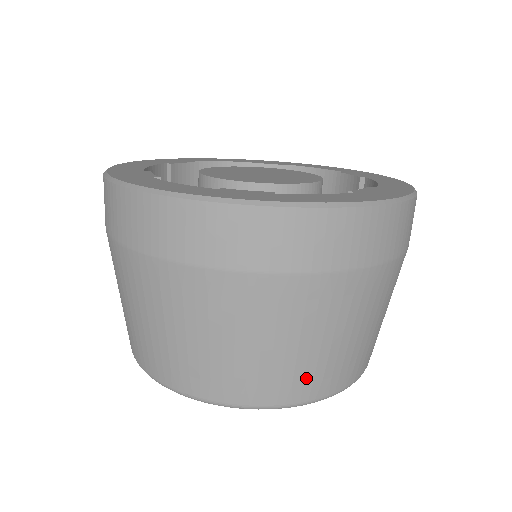
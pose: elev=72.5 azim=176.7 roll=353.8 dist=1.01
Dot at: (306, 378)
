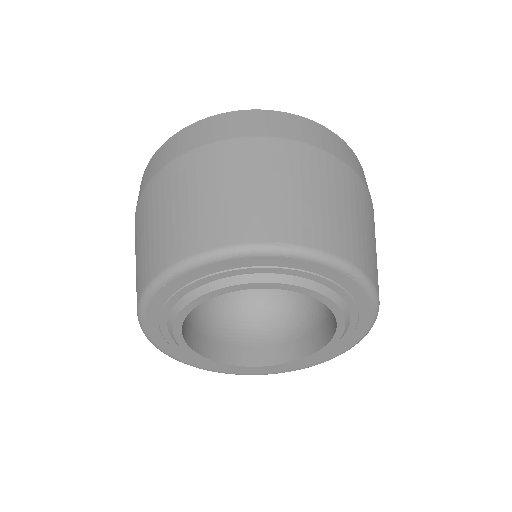
Dot at: (364, 251)
